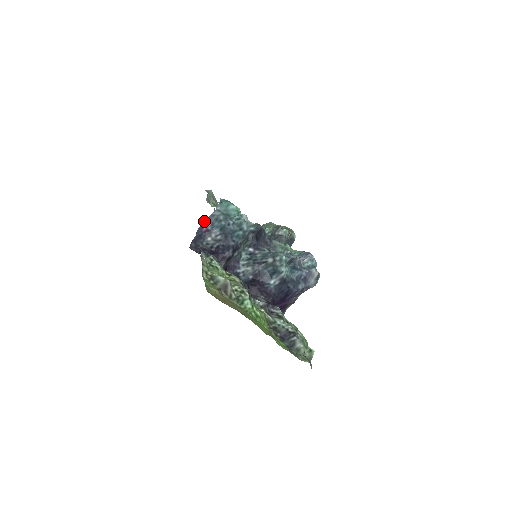
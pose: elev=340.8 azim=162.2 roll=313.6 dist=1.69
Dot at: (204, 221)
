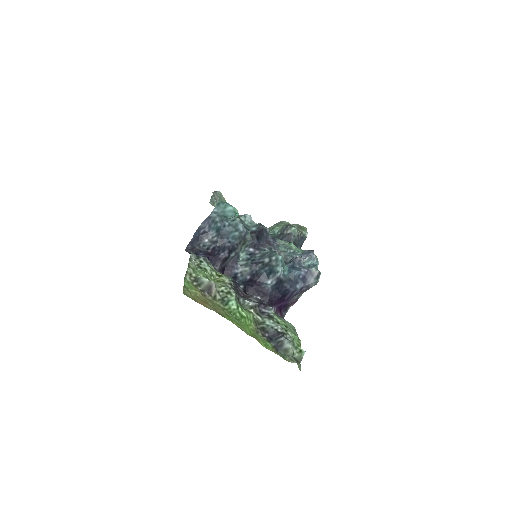
Dot at: (202, 223)
